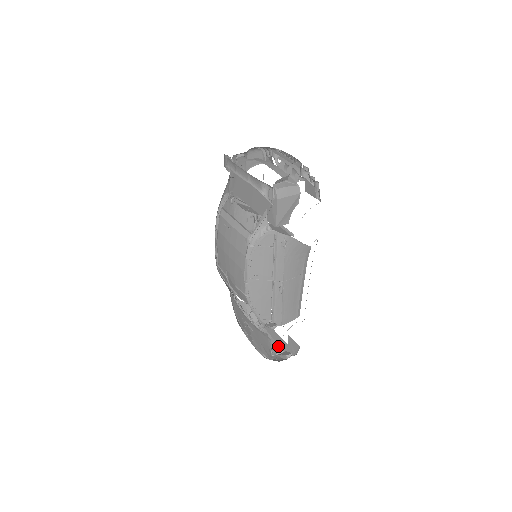
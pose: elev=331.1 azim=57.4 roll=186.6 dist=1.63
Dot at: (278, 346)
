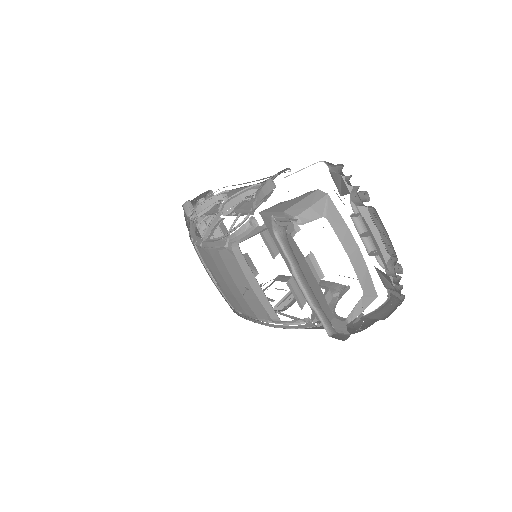
Dot at: occluded
